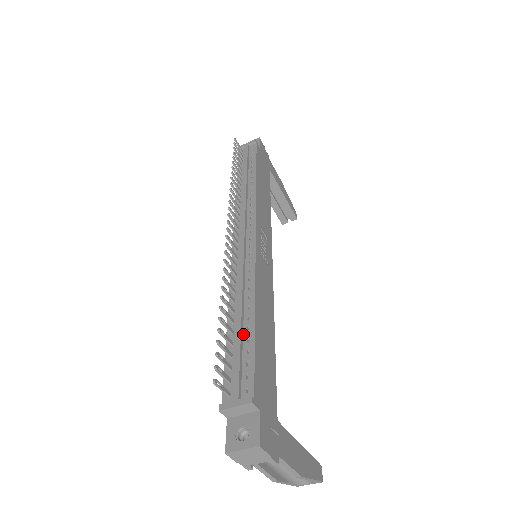
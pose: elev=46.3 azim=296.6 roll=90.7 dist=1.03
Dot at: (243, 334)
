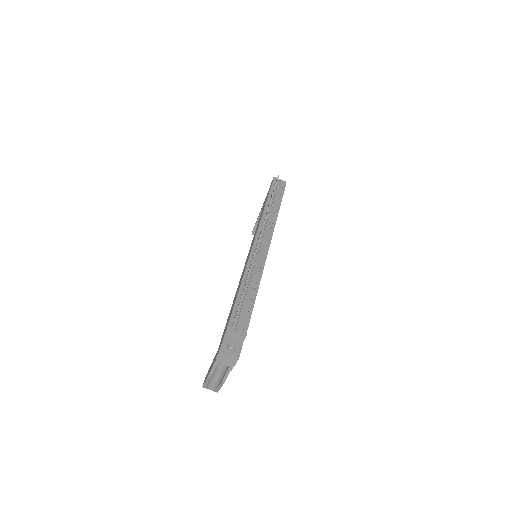
Dot at: (248, 300)
